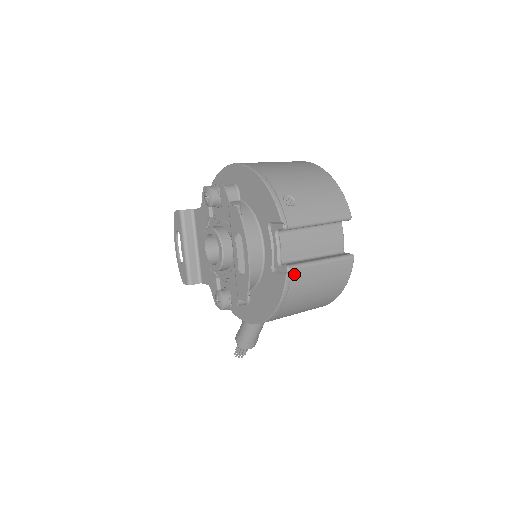
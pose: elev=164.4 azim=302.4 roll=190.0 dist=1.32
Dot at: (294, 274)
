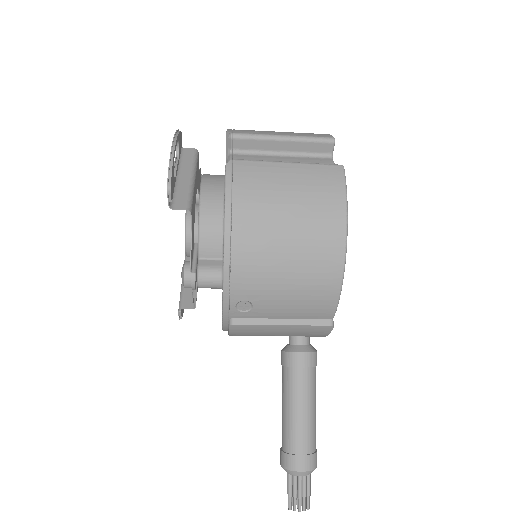
Dot at: (238, 166)
